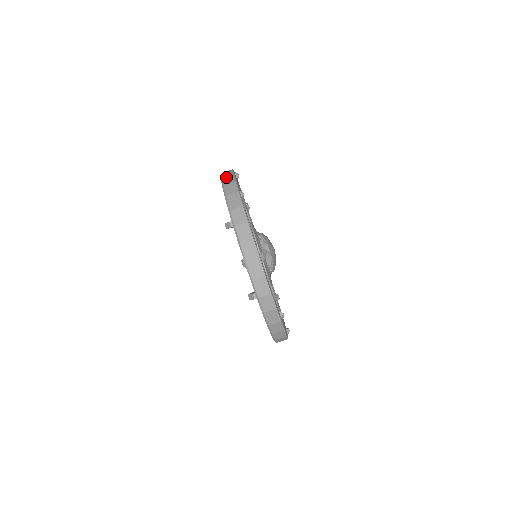
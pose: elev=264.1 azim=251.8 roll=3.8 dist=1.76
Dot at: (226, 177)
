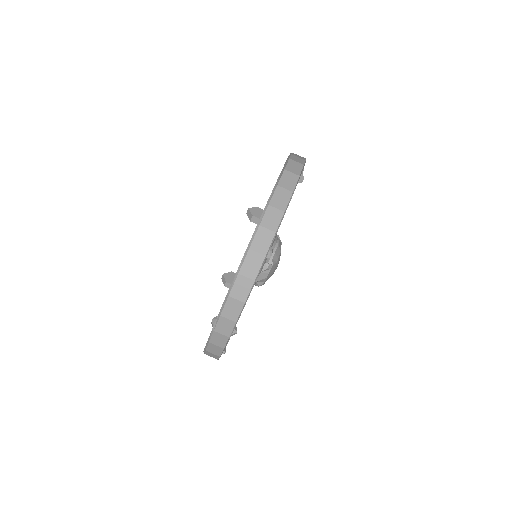
Dot at: (274, 207)
